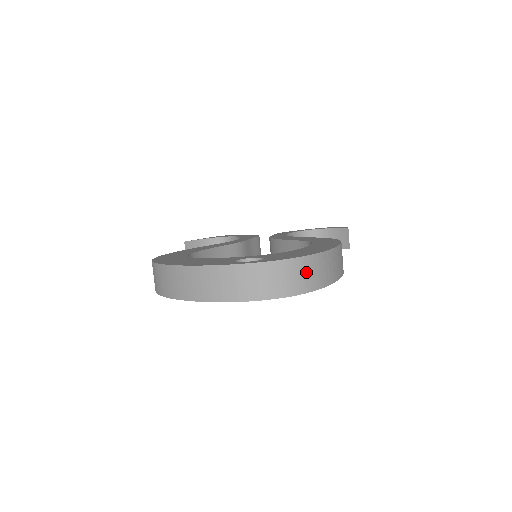
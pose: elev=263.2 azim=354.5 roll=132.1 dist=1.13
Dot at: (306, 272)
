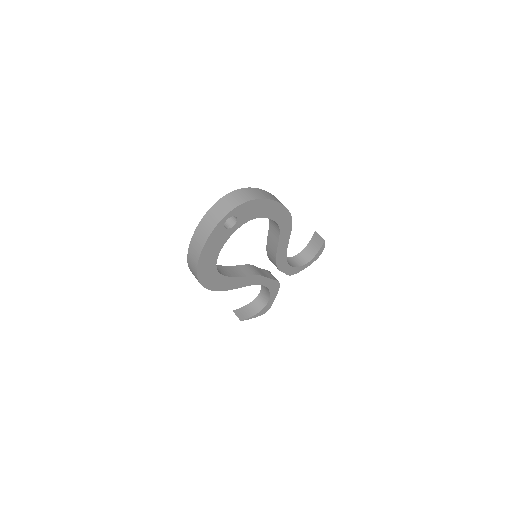
Dot at: (245, 194)
